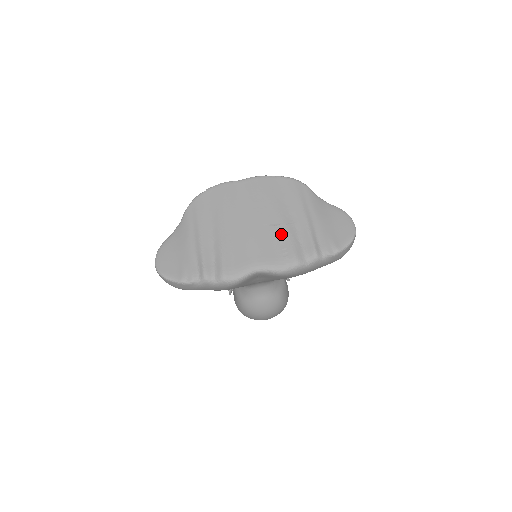
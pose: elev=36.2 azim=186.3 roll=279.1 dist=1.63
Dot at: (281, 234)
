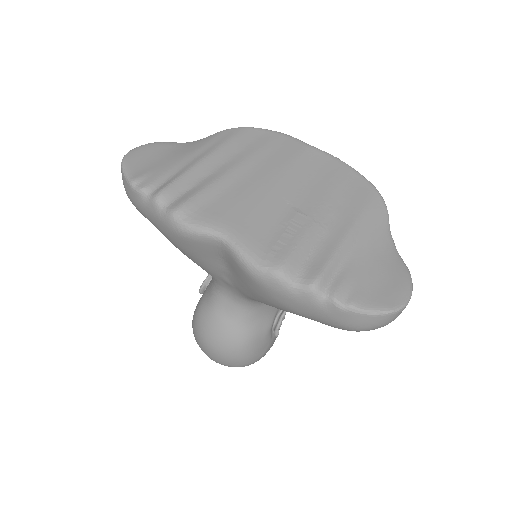
Dot at: (297, 225)
